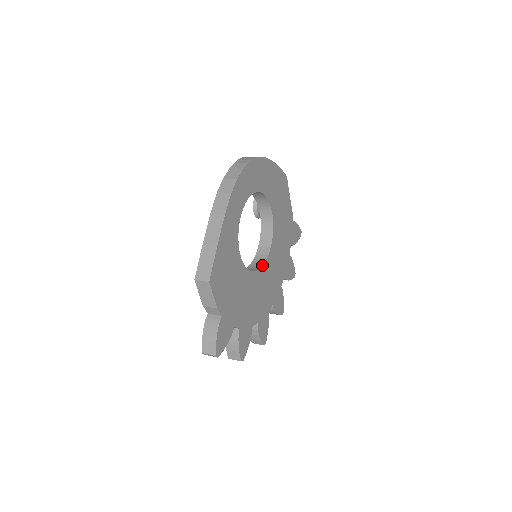
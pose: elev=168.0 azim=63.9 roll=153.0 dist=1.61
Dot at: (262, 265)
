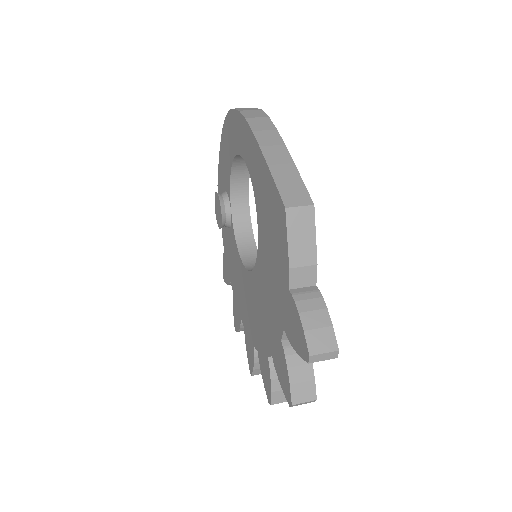
Dot at: occluded
